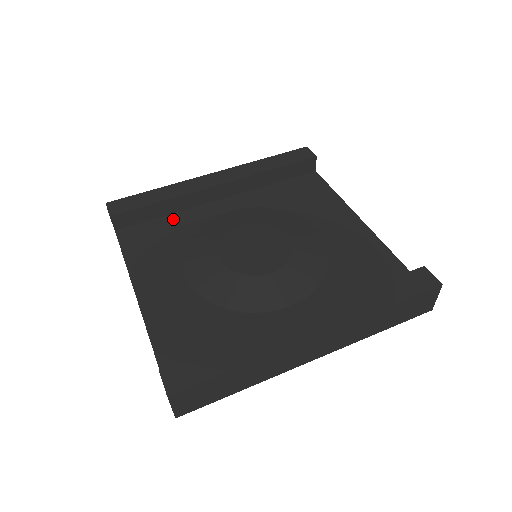
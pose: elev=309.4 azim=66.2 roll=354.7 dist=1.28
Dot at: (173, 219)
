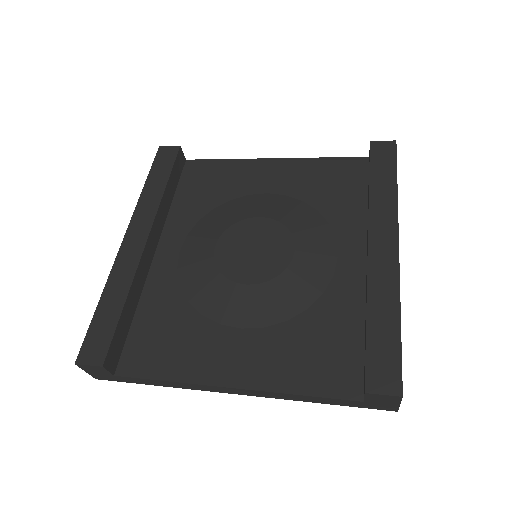
Dot at: (147, 308)
